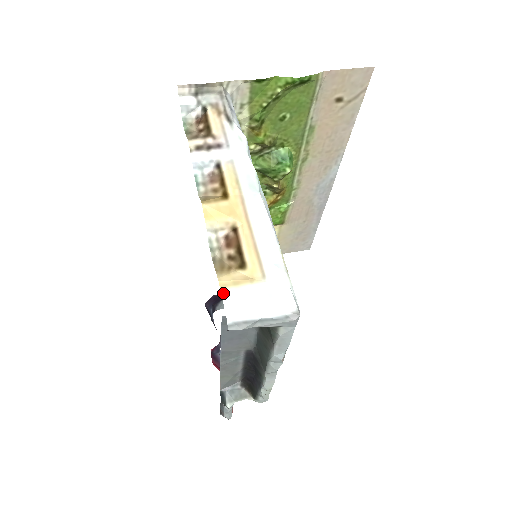
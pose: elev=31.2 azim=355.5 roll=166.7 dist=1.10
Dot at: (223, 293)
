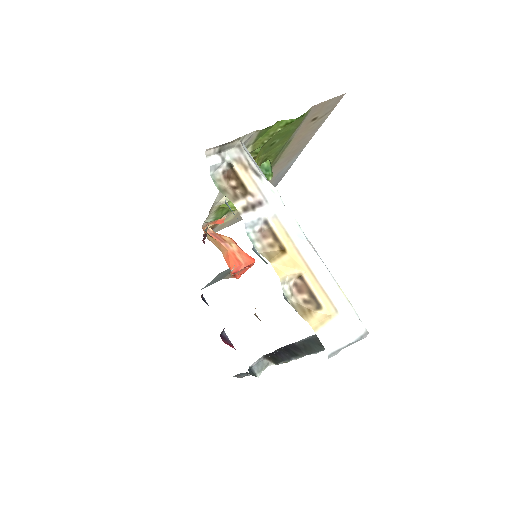
Dot at: (317, 334)
